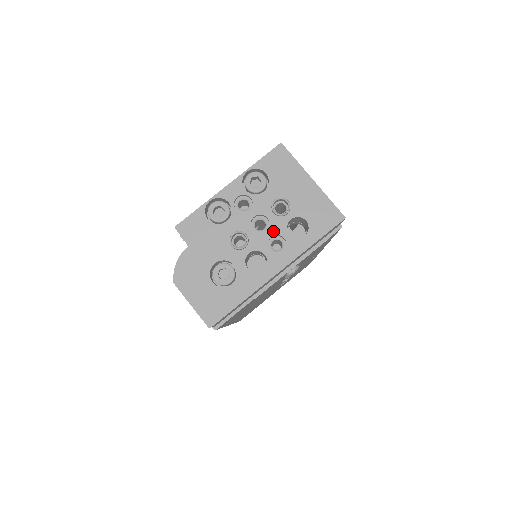
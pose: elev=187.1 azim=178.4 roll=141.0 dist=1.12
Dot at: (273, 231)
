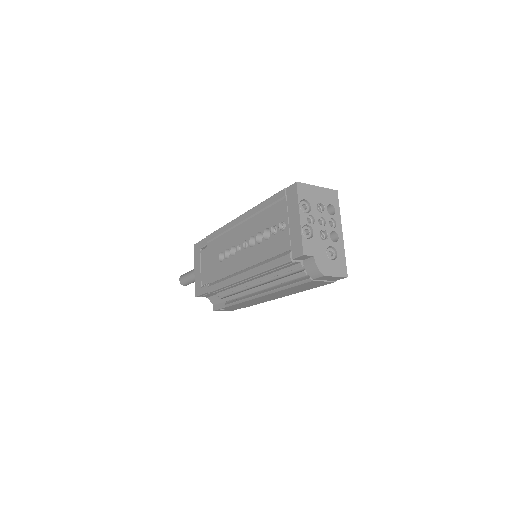
Dot at: (327, 219)
